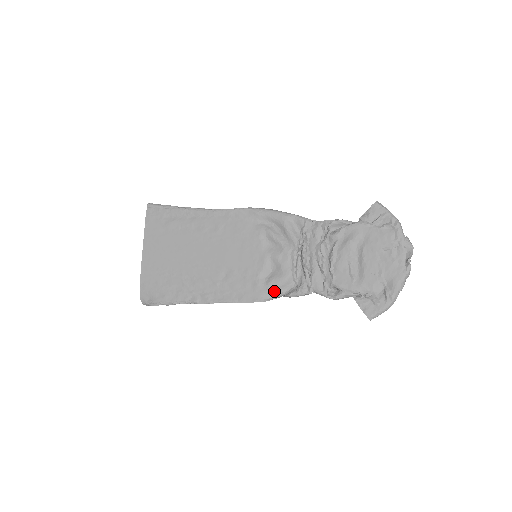
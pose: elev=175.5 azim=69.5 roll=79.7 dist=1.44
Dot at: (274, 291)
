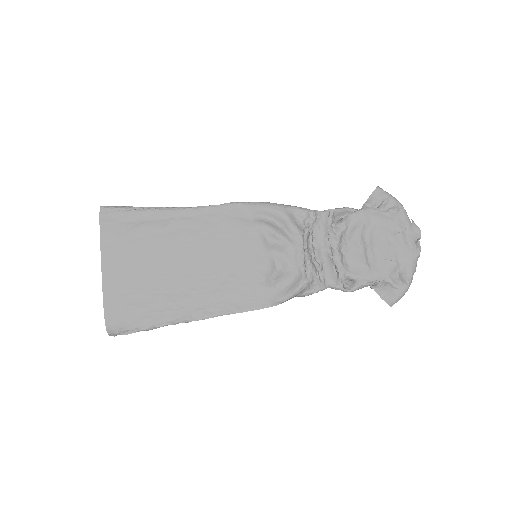
Dot at: (284, 292)
